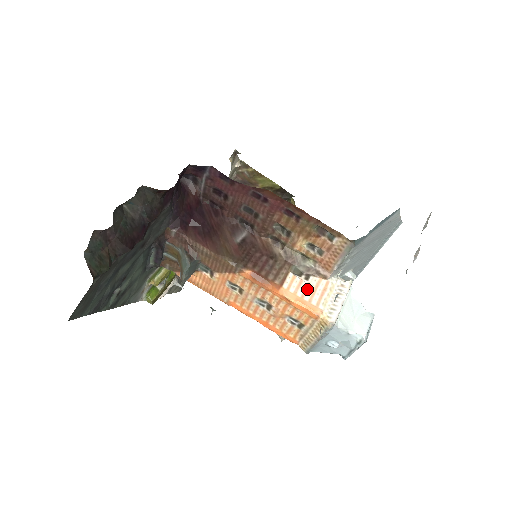
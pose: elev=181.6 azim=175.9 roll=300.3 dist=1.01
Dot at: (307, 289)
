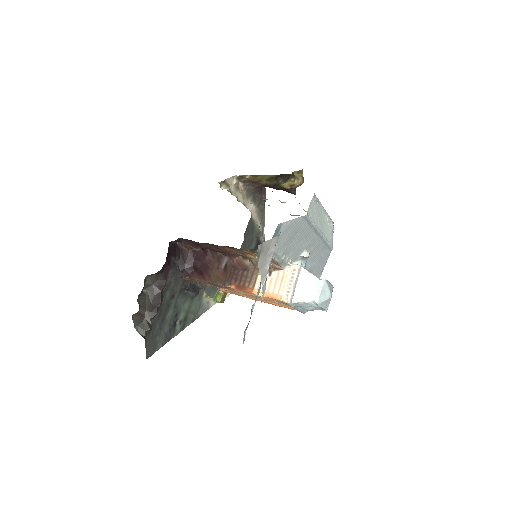
Dot at: (271, 283)
